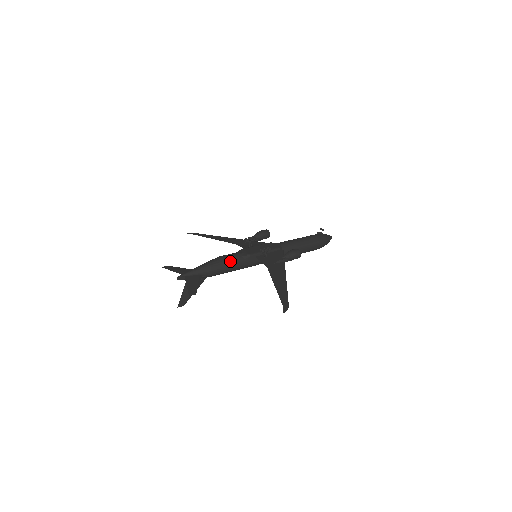
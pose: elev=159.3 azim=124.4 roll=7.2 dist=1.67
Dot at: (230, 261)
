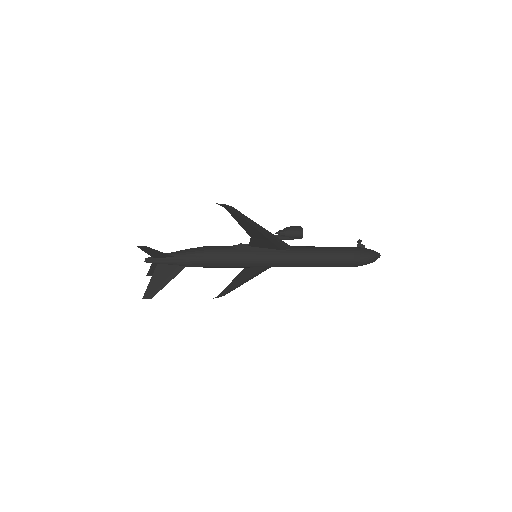
Dot at: (213, 247)
